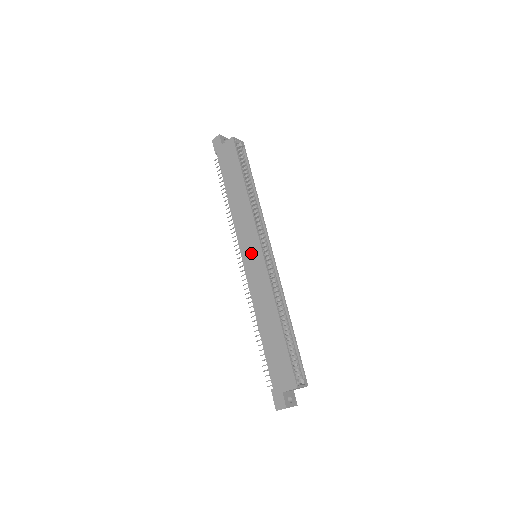
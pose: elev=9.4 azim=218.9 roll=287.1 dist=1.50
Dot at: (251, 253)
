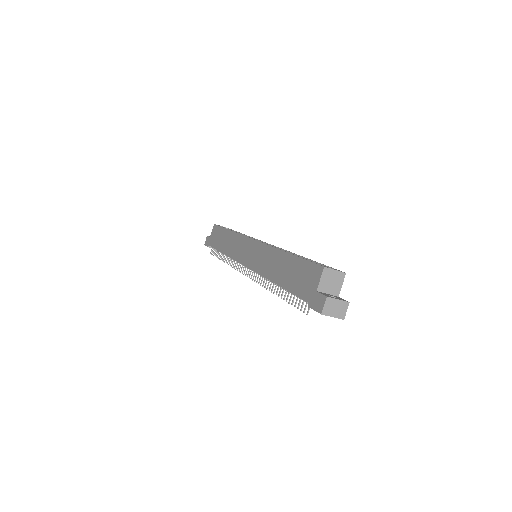
Dot at: (248, 252)
